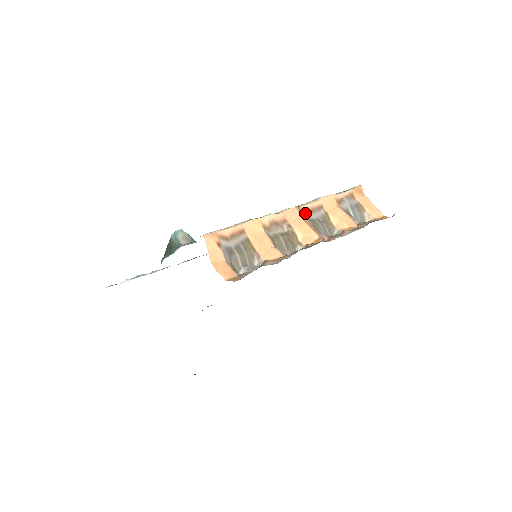
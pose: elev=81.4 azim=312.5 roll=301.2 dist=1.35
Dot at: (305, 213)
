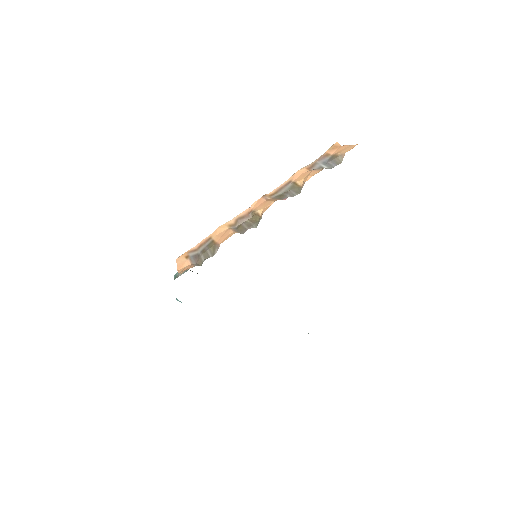
Dot at: (272, 195)
